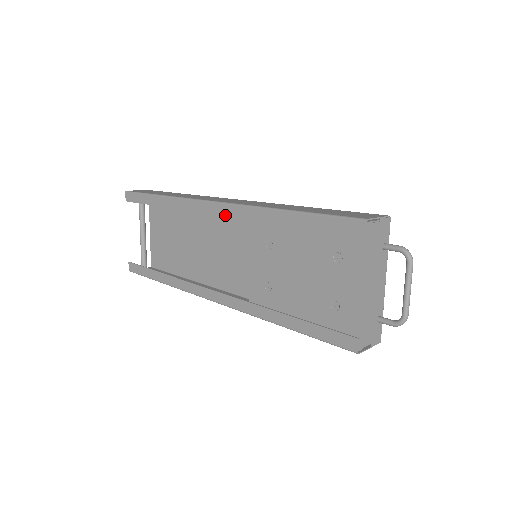
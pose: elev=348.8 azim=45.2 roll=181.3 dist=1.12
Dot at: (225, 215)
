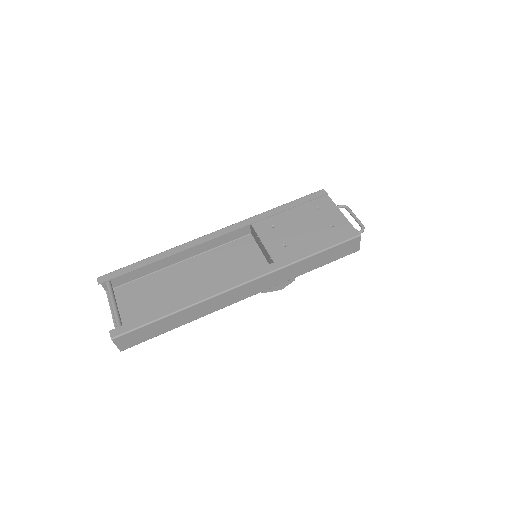
Dot at: (230, 231)
